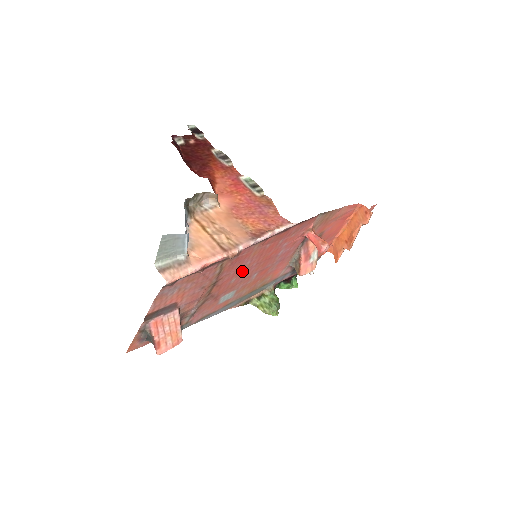
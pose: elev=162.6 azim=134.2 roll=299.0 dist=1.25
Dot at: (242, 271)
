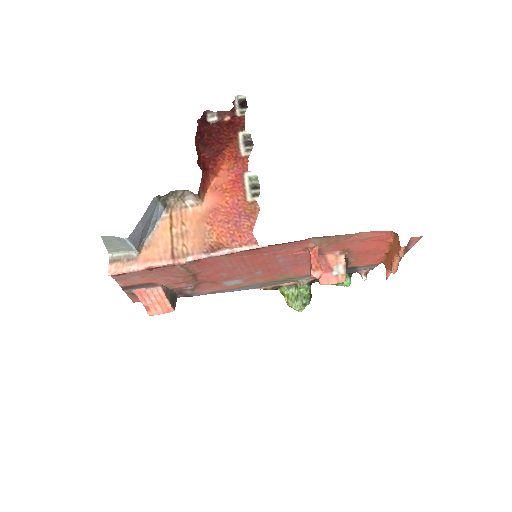
Dot at: (229, 269)
